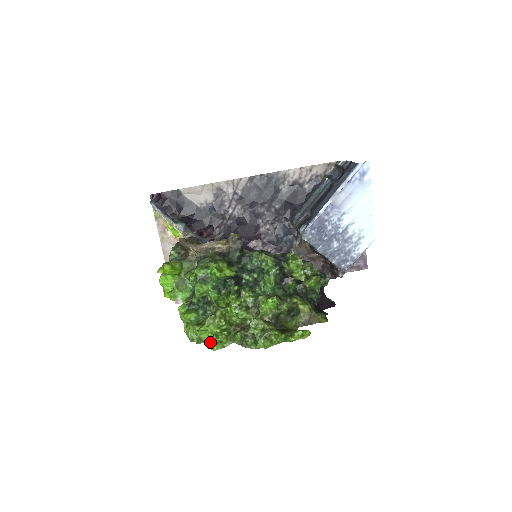
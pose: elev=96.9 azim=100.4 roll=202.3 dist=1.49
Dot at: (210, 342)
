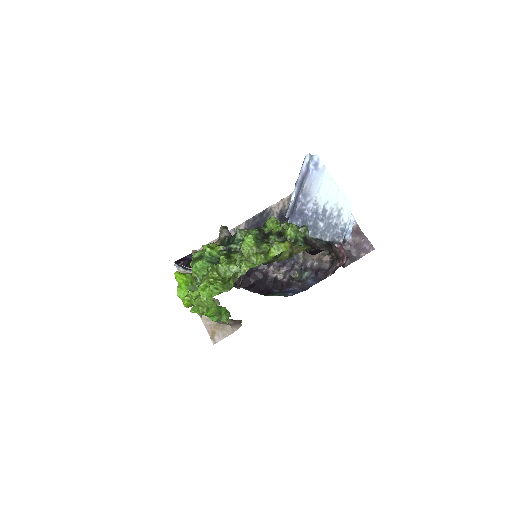
Dot at: occluded
